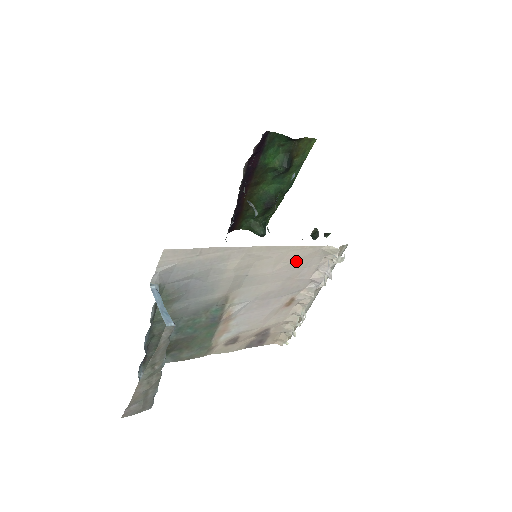
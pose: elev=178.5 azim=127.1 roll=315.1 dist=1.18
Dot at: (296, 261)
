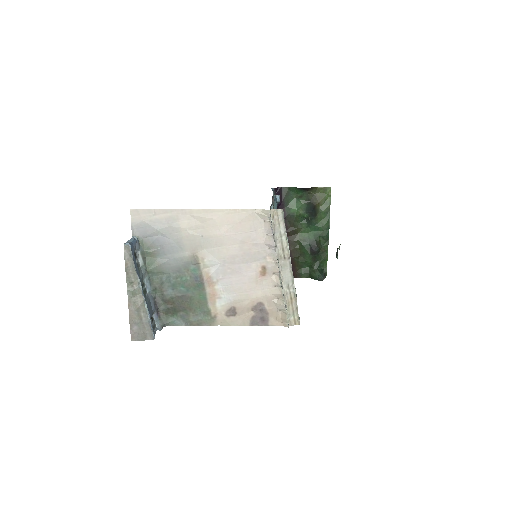
Dot at: (238, 224)
